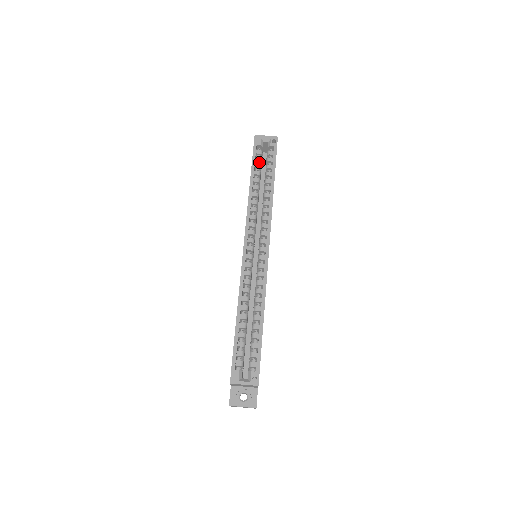
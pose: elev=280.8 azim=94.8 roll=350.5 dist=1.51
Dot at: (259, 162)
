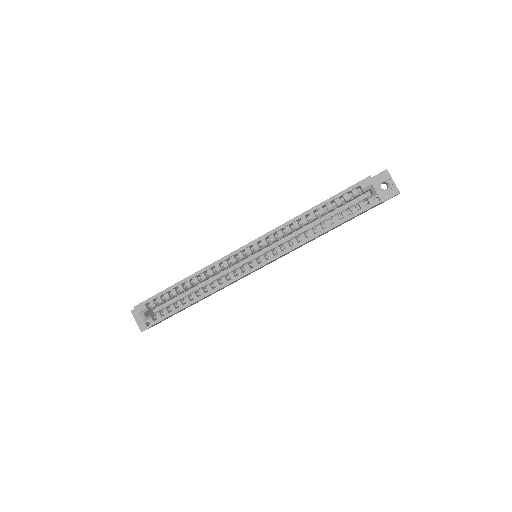
Dot at: (345, 199)
